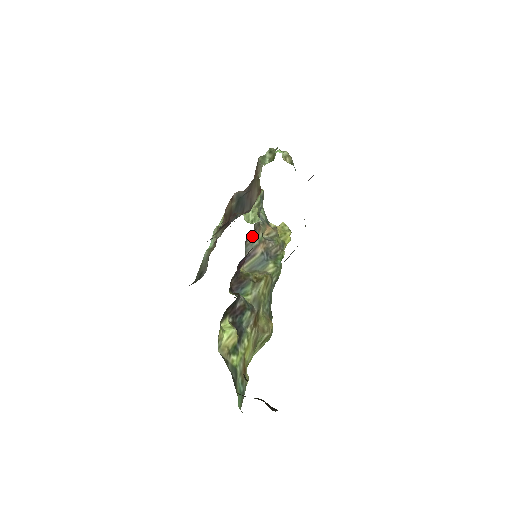
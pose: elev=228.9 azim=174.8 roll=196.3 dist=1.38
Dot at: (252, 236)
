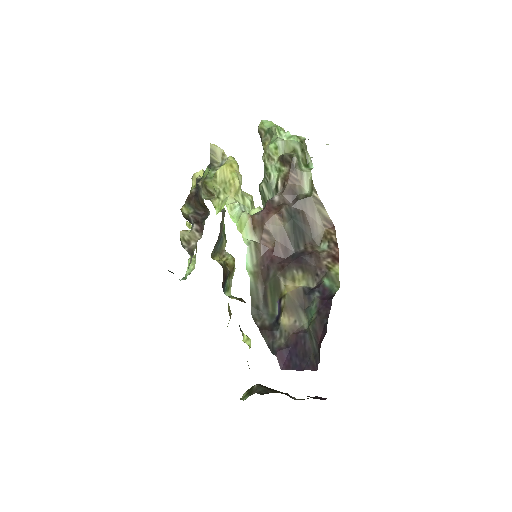
Dot at: occluded
